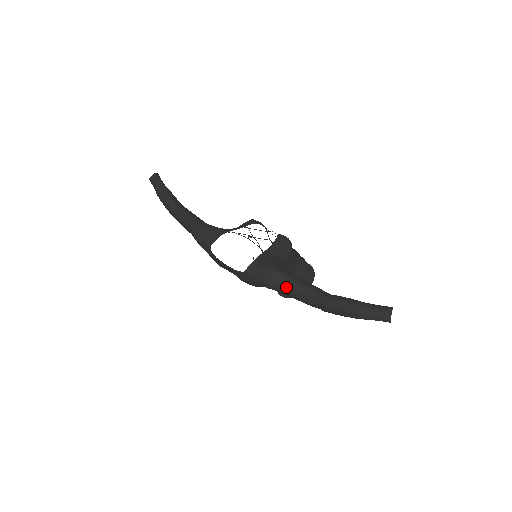
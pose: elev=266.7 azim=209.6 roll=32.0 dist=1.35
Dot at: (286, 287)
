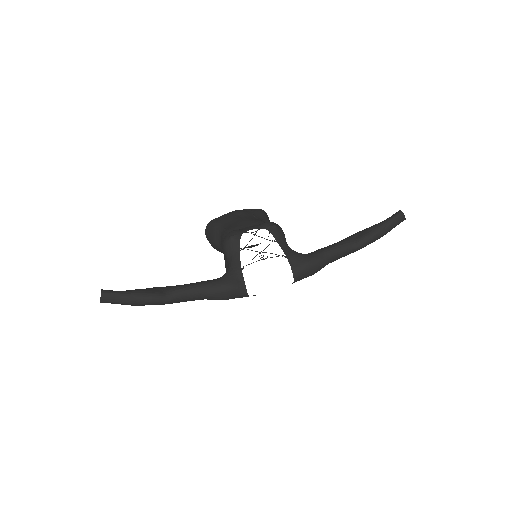
Dot at: occluded
